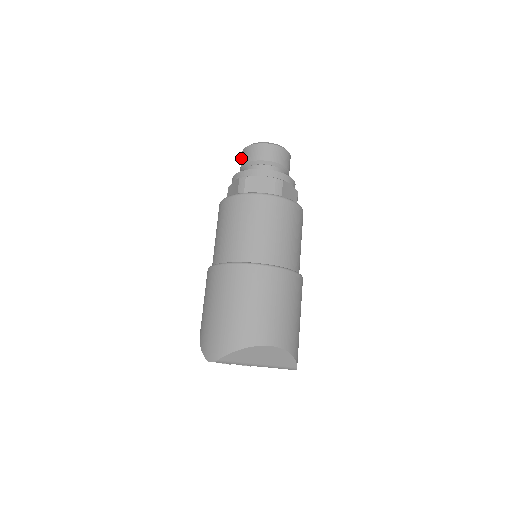
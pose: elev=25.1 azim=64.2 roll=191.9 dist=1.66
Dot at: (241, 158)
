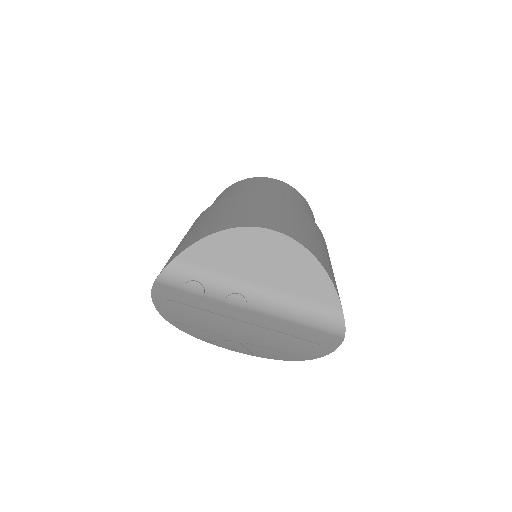
Dot at: occluded
